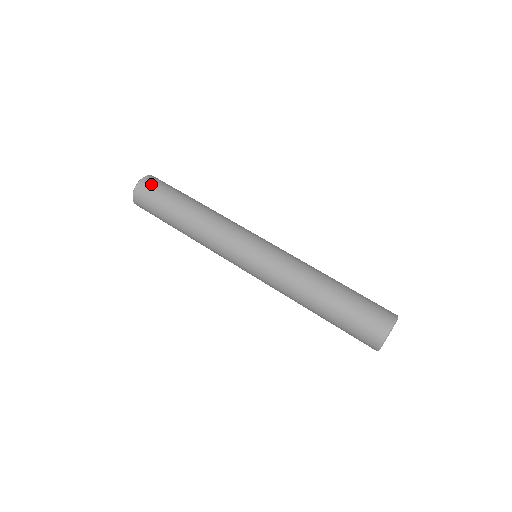
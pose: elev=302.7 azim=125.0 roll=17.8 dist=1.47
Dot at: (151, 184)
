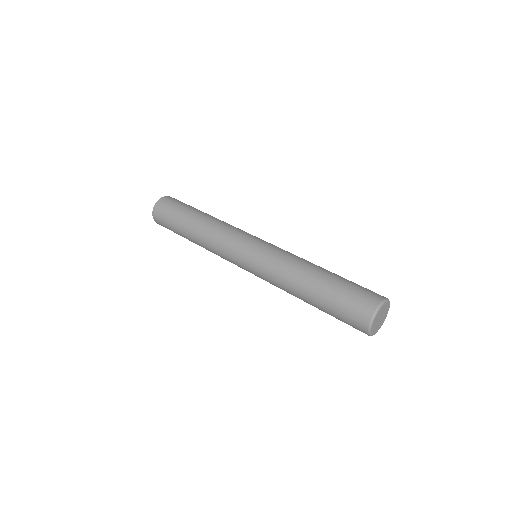
Dot at: (170, 200)
